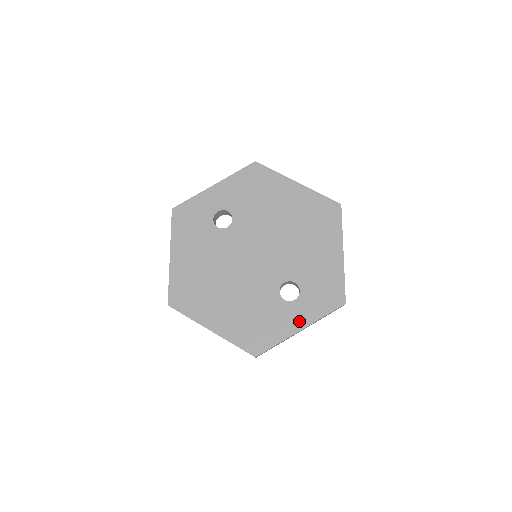
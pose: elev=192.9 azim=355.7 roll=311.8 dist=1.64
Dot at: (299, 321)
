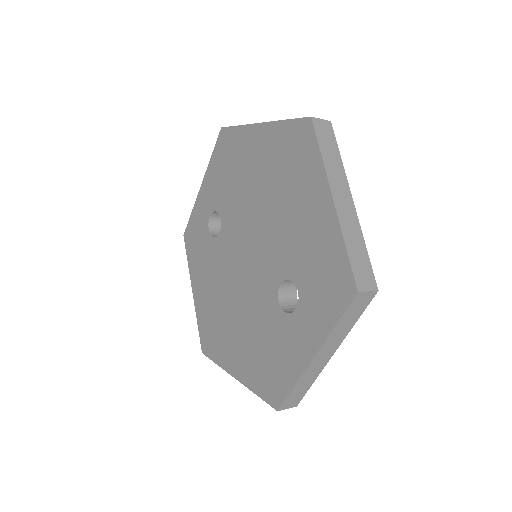
Dot at: (308, 343)
